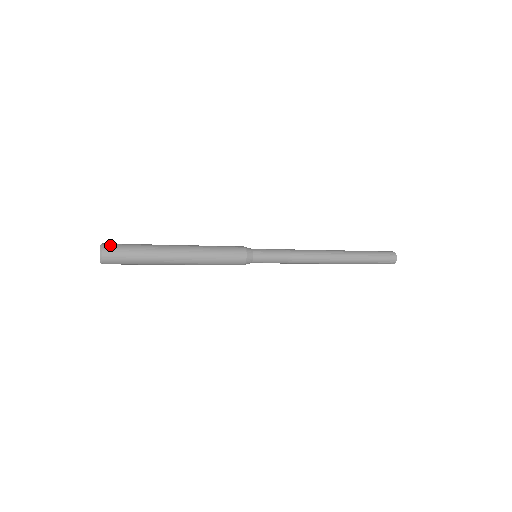
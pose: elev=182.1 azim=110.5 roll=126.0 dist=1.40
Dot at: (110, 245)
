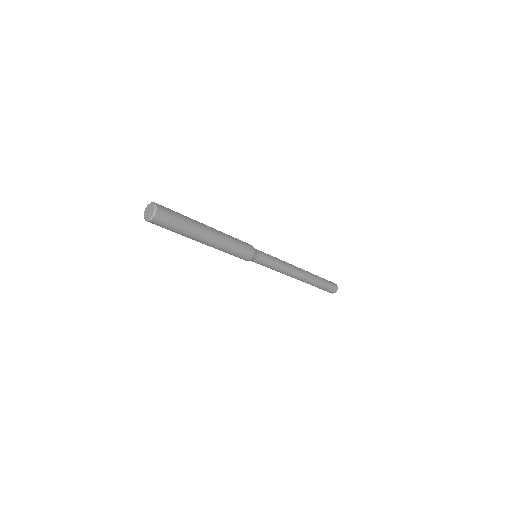
Dot at: (162, 206)
